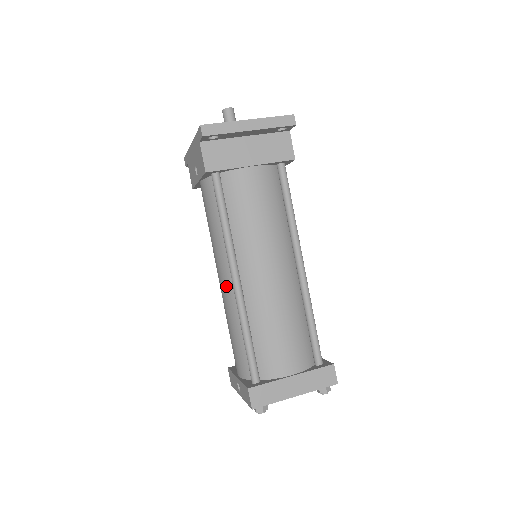
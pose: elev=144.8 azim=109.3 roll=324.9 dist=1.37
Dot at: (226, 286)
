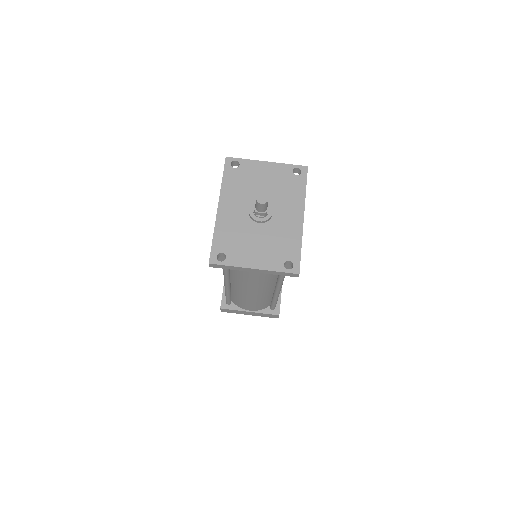
Dot at: occluded
